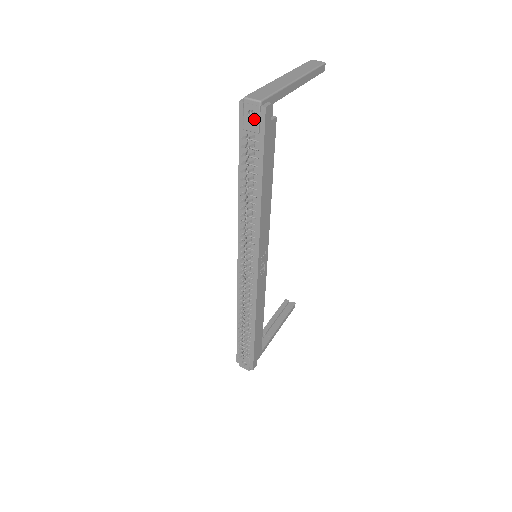
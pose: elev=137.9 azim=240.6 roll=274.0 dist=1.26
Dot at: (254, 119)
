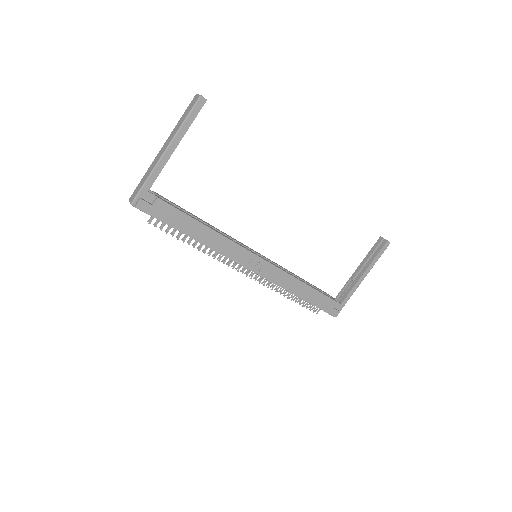
Dot at: occluded
